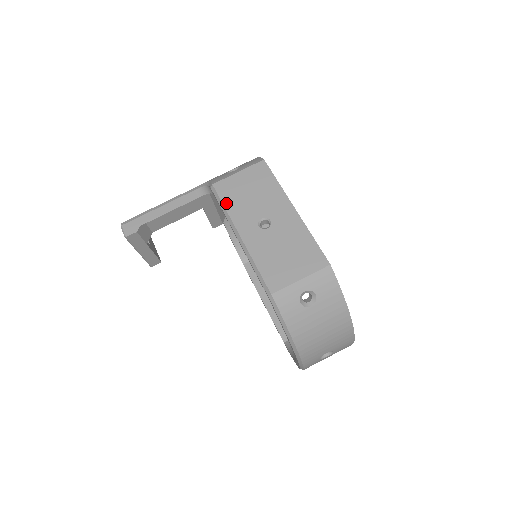
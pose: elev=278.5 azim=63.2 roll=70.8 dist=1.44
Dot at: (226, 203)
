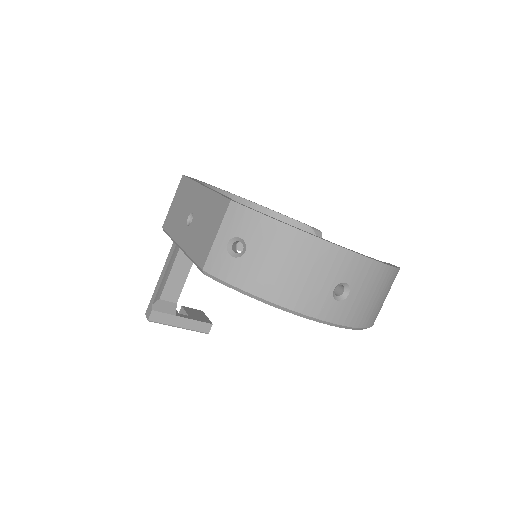
Dot at: (169, 231)
